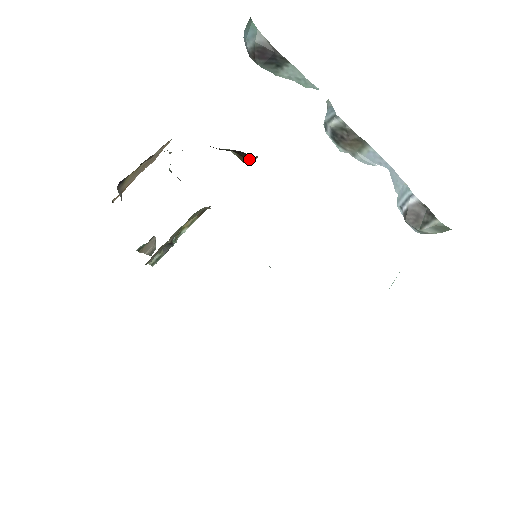
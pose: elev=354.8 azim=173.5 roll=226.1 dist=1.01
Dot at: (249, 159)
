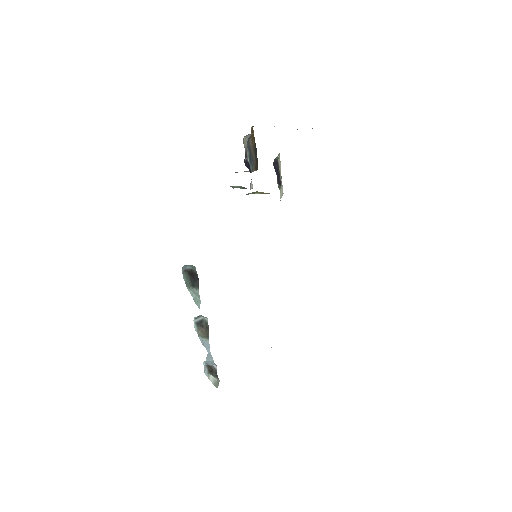
Dot at: occluded
